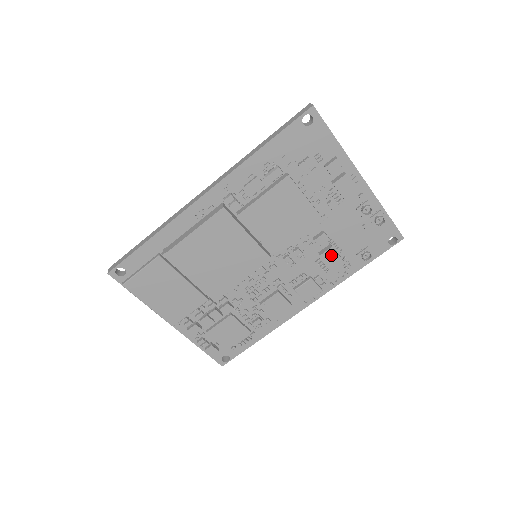
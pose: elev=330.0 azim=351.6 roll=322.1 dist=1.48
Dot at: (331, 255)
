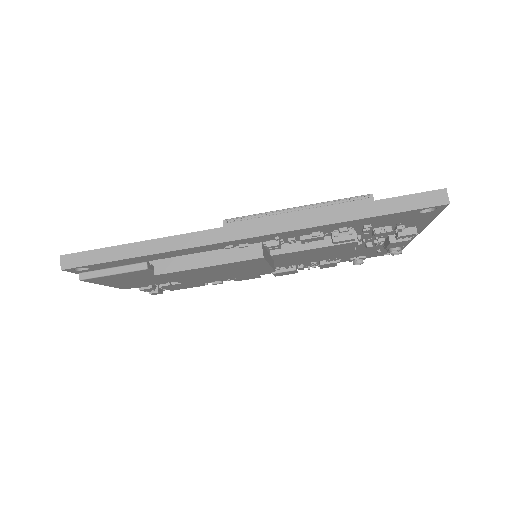
Dot at: (330, 264)
